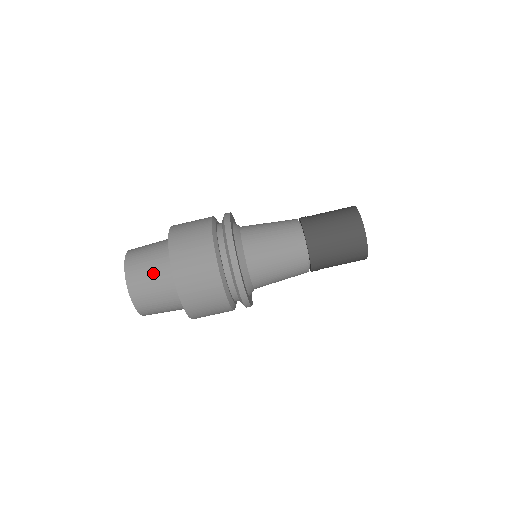
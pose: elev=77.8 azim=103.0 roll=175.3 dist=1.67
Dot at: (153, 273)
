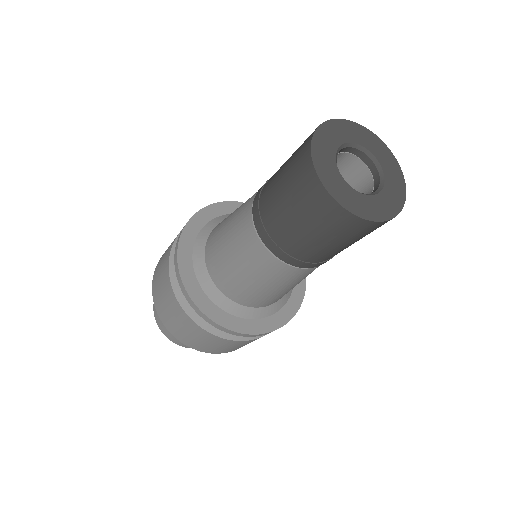
Dot at: occluded
